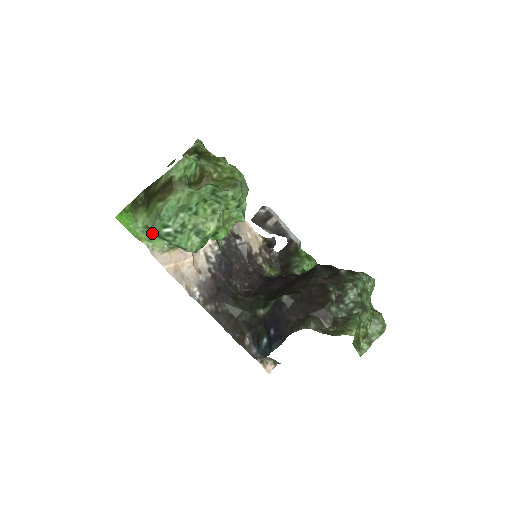
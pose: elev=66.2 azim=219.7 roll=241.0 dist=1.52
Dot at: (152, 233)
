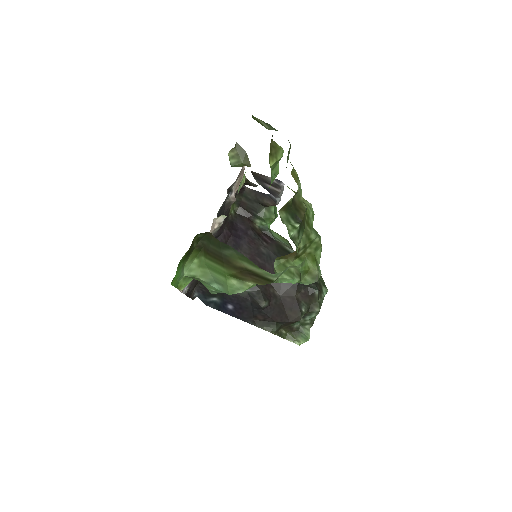
Dot at: occluded
